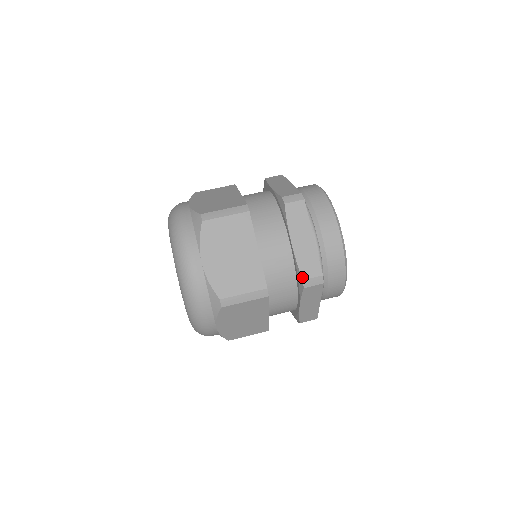
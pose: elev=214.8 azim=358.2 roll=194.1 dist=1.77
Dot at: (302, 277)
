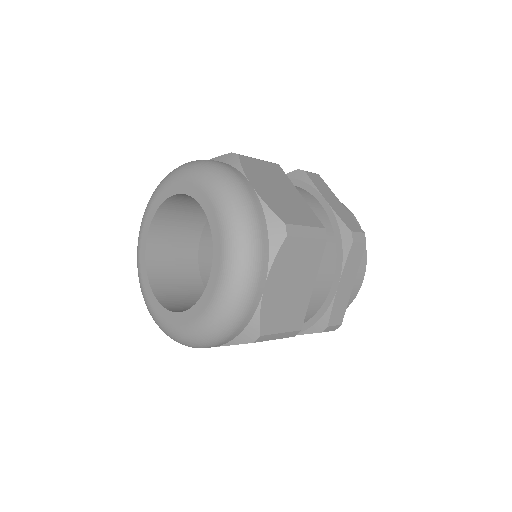
Dot at: (349, 229)
